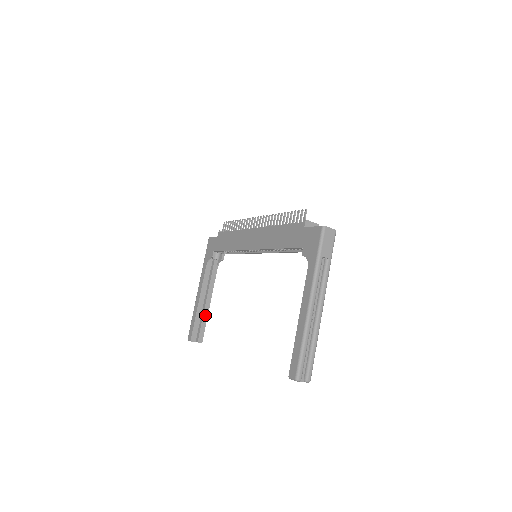
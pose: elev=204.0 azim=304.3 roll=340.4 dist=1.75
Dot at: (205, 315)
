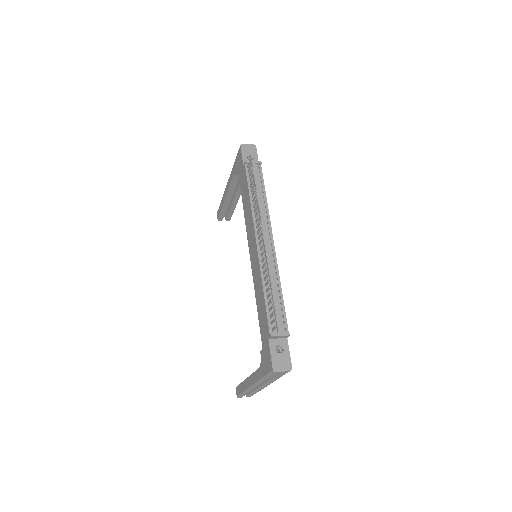
Dot at: (233, 206)
